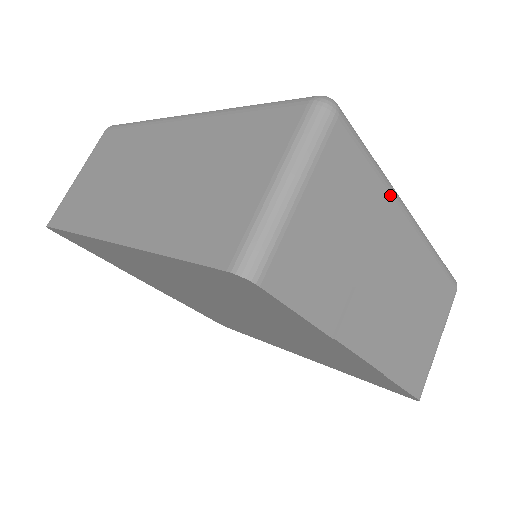
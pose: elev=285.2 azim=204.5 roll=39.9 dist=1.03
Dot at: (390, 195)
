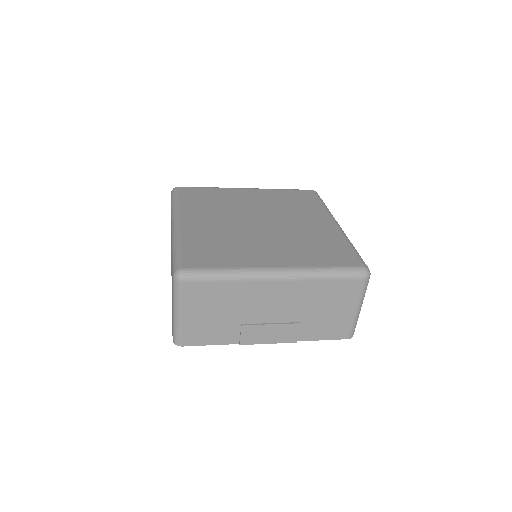
Dot at: (246, 282)
